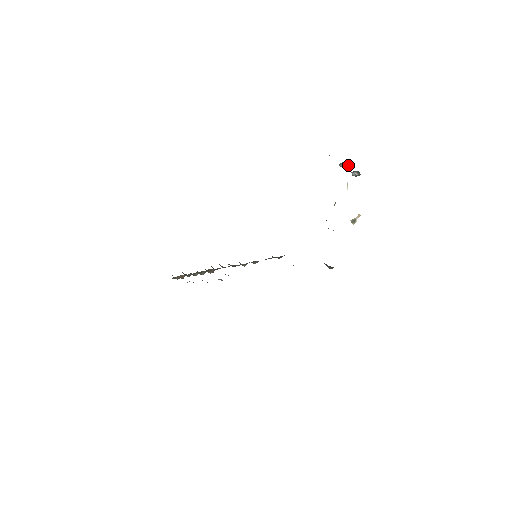
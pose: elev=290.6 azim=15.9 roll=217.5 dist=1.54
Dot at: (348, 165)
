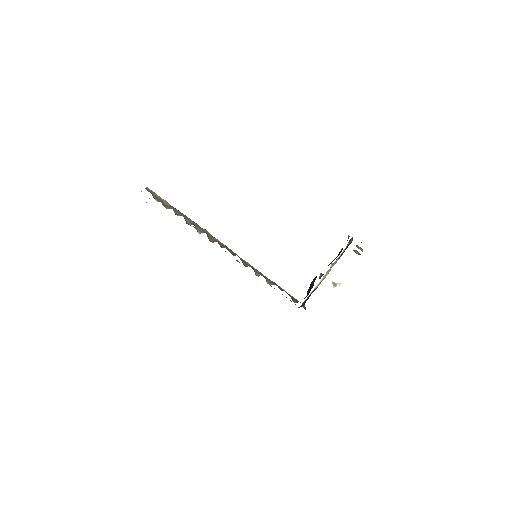
Dot at: (362, 250)
